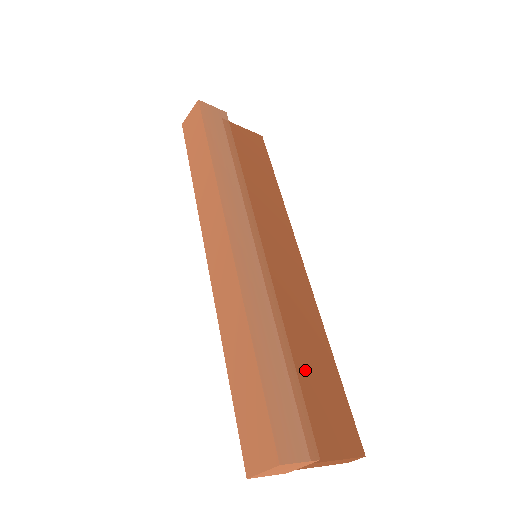
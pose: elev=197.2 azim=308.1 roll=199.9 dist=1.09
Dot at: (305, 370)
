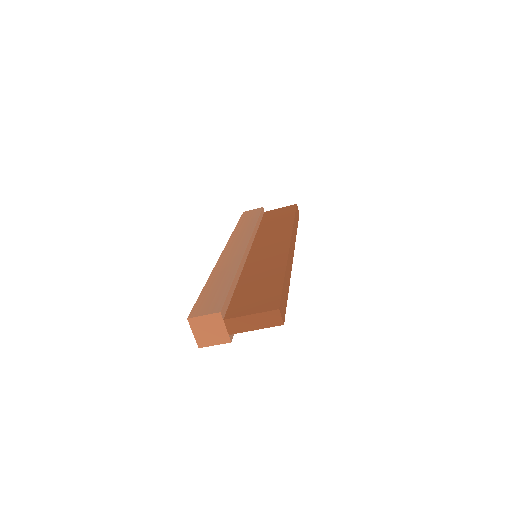
Dot at: (251, 286)
